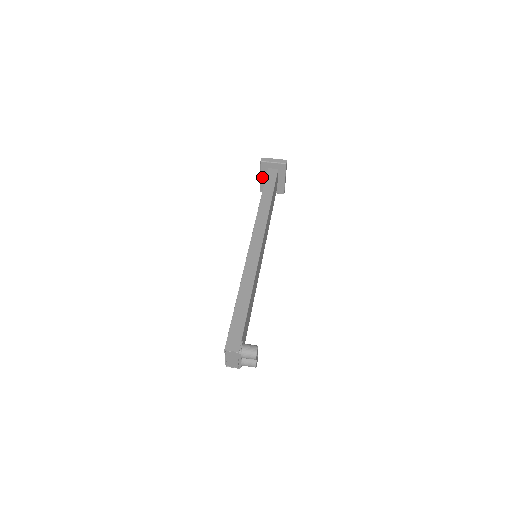
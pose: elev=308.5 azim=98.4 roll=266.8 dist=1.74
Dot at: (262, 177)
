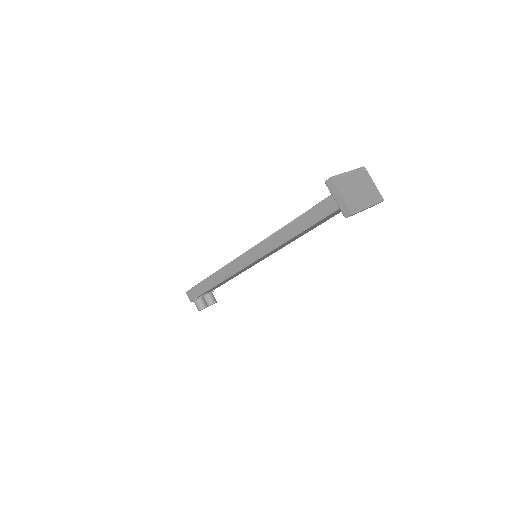
Dot at: occluded
